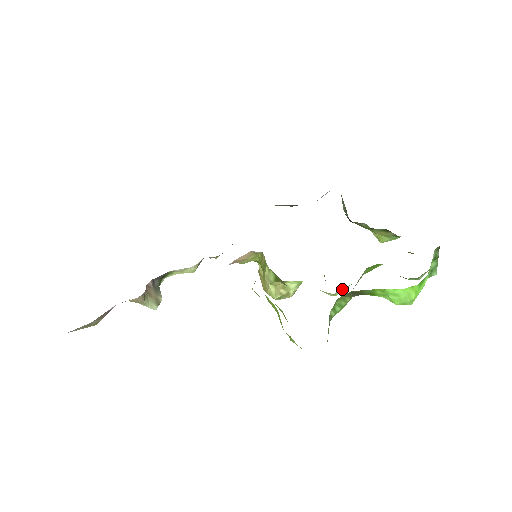
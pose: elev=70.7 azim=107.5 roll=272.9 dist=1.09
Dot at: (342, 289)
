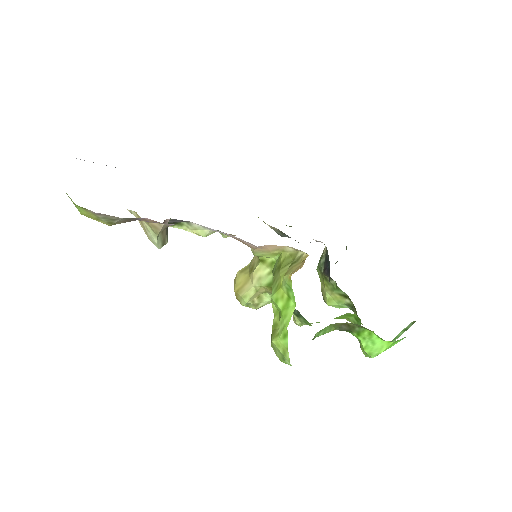
Dot at: occluded
